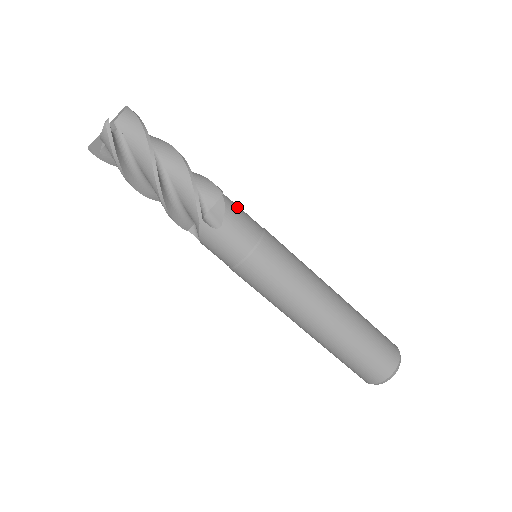
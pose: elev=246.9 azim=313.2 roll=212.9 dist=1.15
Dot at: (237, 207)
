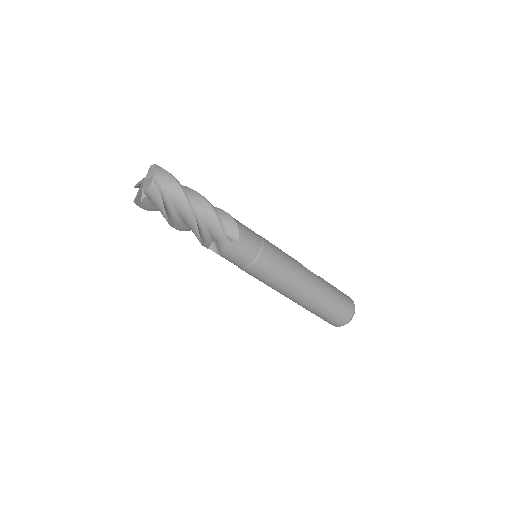
Dot at: (236, 247)
